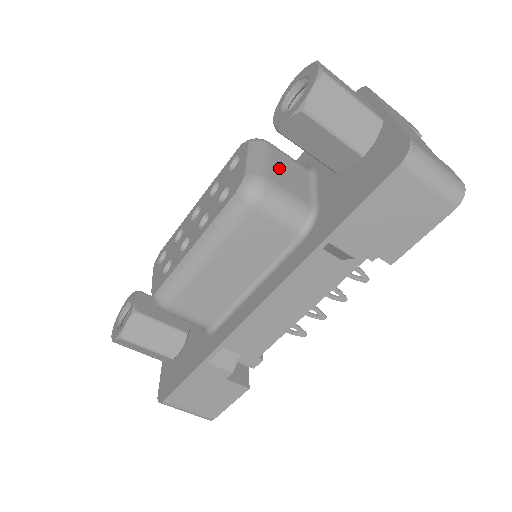
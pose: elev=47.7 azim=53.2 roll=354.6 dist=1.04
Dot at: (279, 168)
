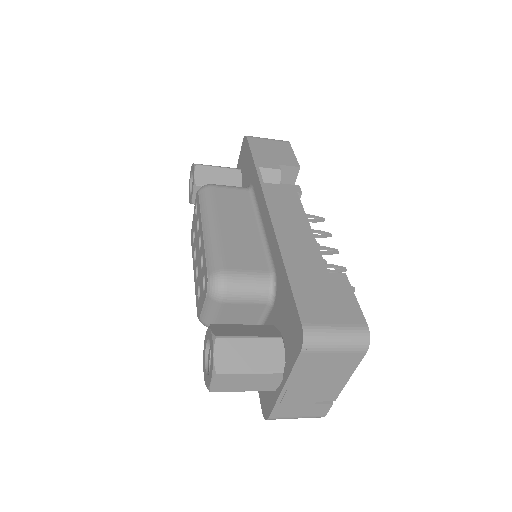
Dot at: (229, 316)
